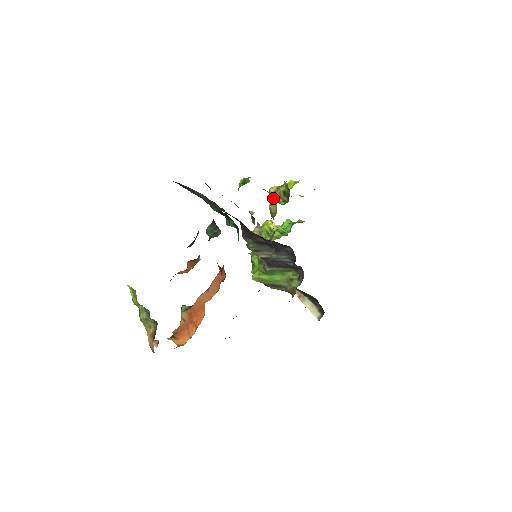
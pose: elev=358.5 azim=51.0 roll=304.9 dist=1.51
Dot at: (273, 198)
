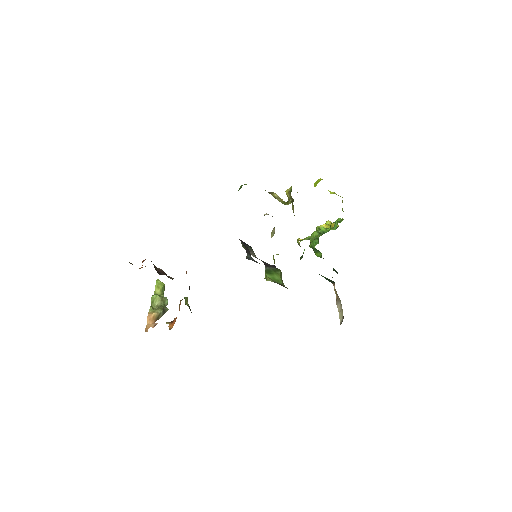
Dot at: (288, 199)
